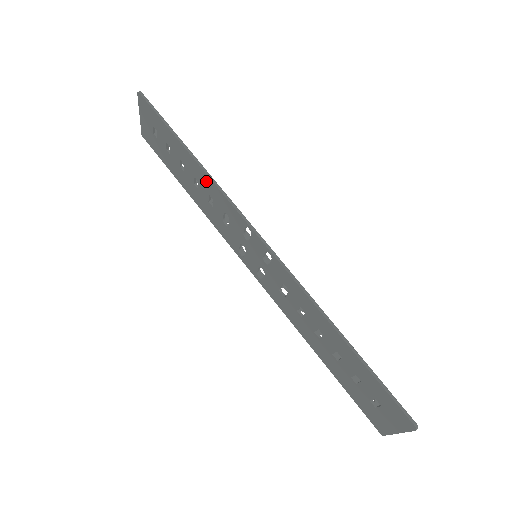
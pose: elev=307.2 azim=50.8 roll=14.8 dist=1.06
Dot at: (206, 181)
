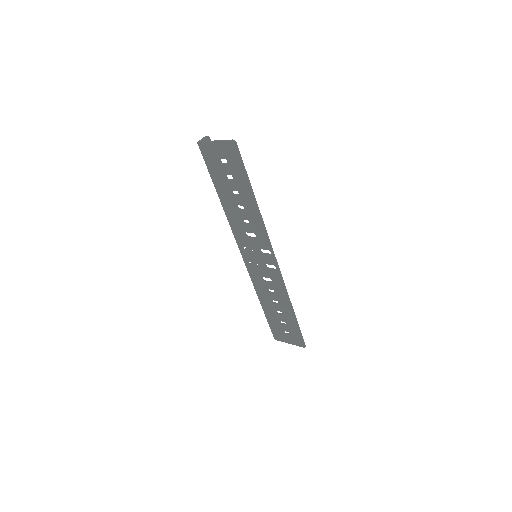
Dot at: (255, 217)
